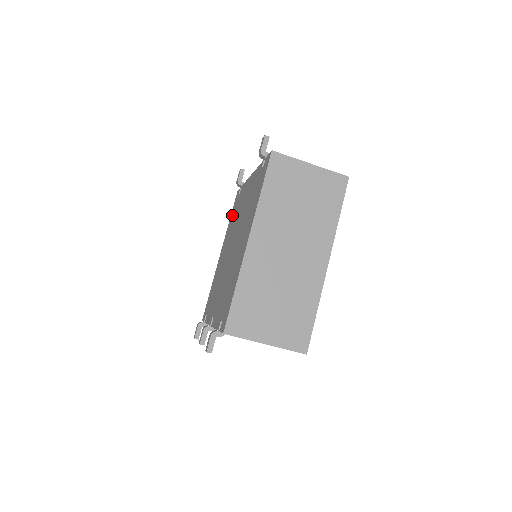
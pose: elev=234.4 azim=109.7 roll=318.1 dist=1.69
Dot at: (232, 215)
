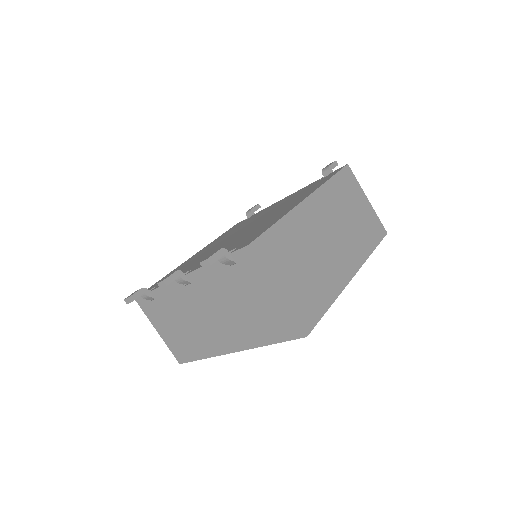
Dot at: (228, 231)
